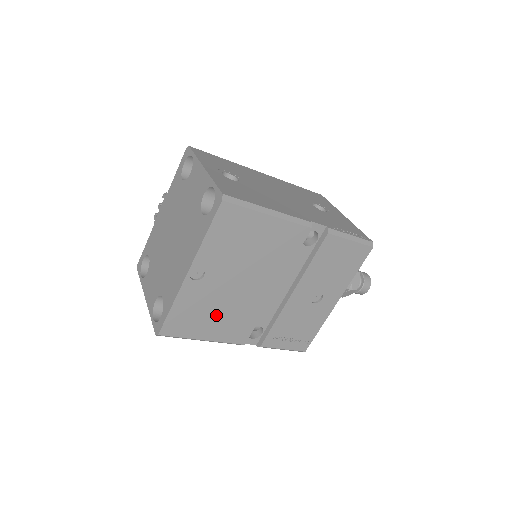
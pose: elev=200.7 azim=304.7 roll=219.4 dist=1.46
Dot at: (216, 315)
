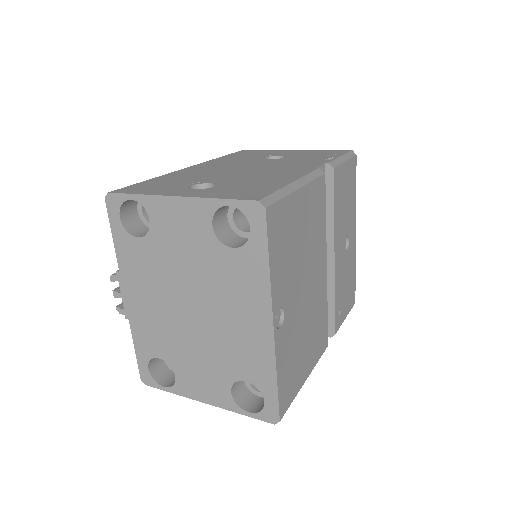
Dot at: (304, 343)
